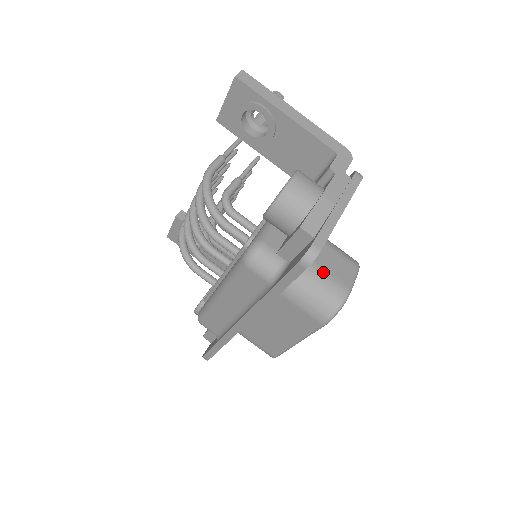
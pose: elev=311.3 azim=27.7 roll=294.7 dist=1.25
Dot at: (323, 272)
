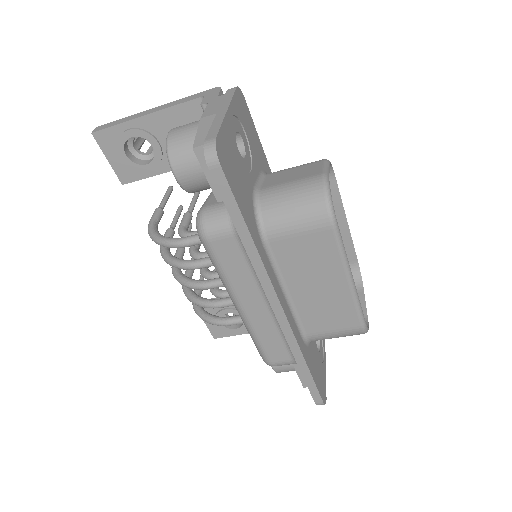
Dot at: (285, 185)
